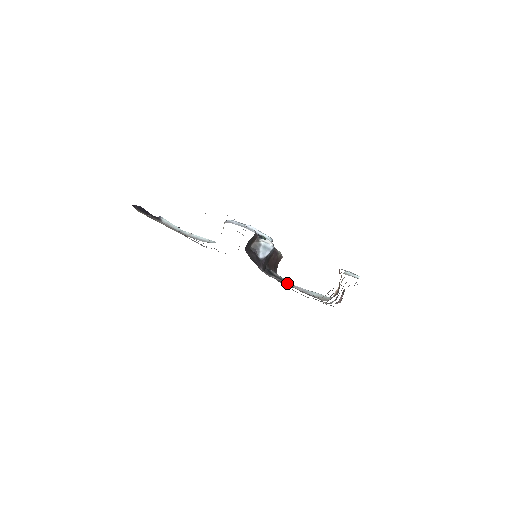
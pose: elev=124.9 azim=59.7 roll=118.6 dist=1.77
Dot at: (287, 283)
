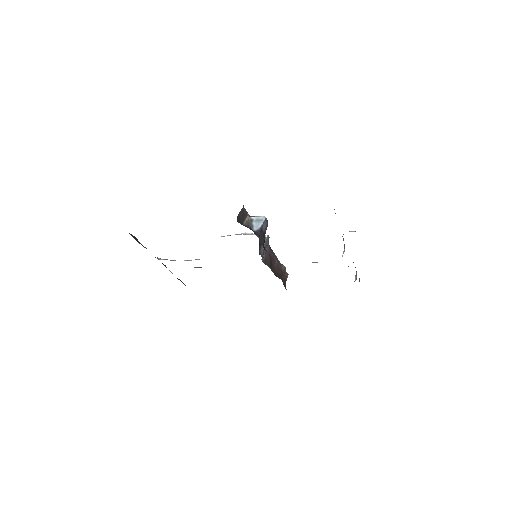
Dot at: occluded
